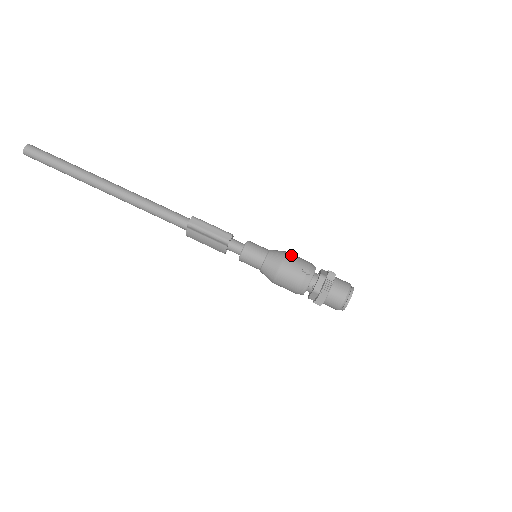
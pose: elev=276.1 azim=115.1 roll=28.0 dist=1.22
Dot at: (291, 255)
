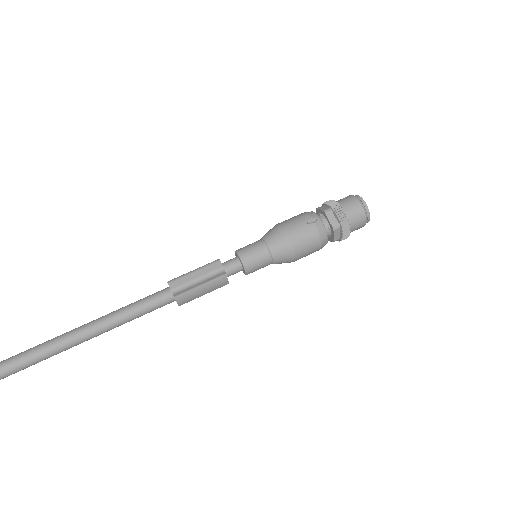
Dot at: (284, 223)
